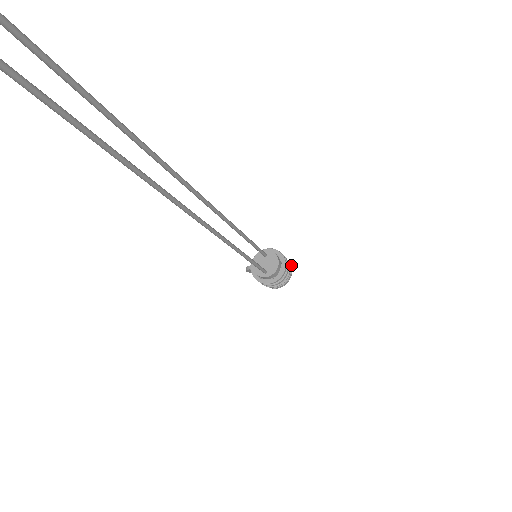
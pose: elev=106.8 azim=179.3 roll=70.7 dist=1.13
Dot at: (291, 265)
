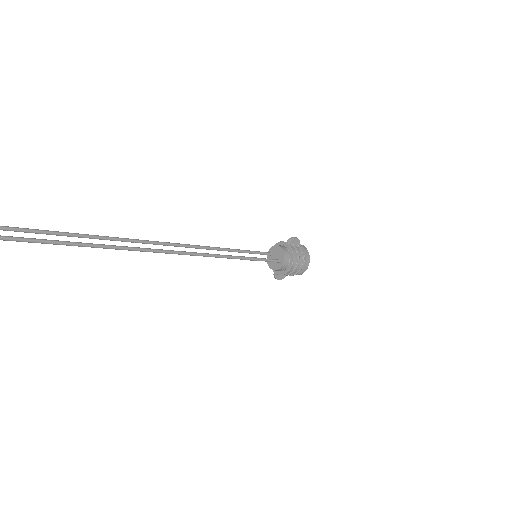
Dot at: (290, 239)
